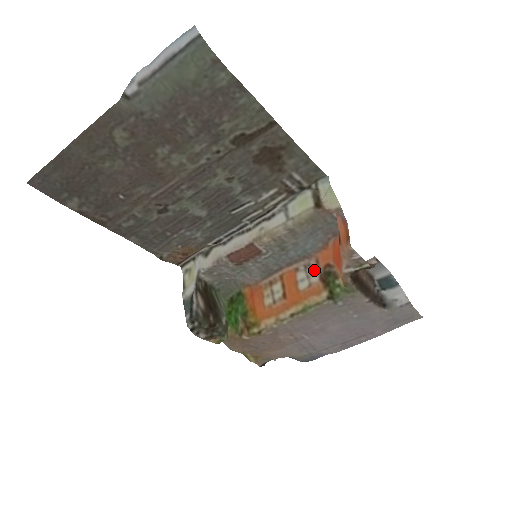
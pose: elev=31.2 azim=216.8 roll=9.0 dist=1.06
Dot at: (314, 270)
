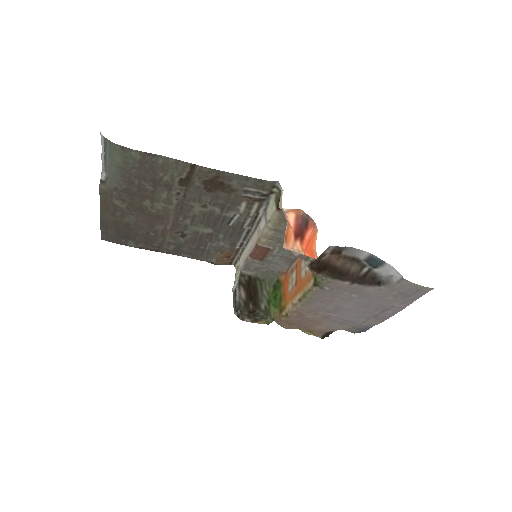
Dot at: occluded
